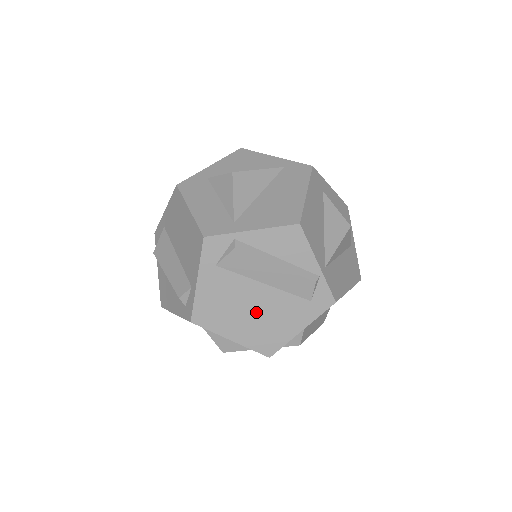
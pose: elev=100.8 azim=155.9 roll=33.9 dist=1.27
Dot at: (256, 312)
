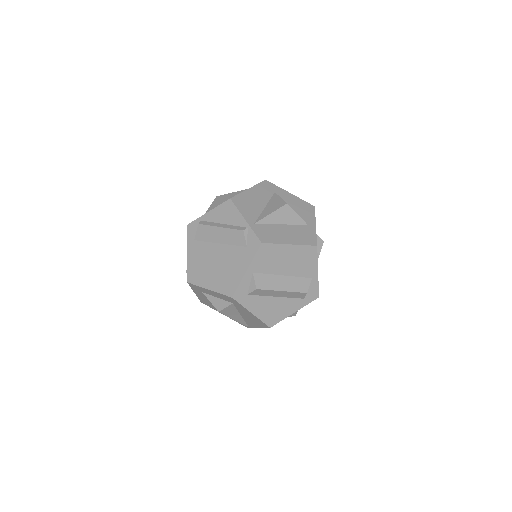
Dot at: (219, 265)
